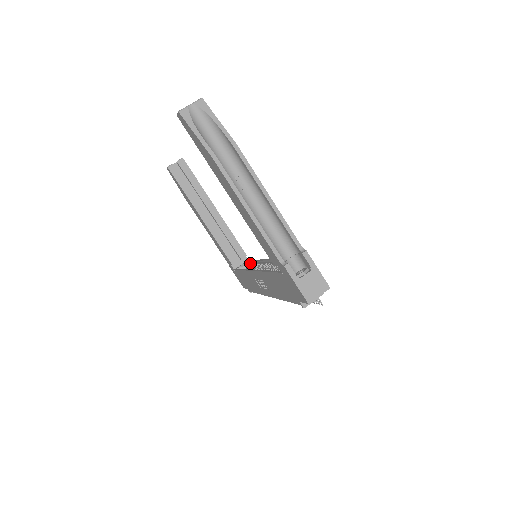
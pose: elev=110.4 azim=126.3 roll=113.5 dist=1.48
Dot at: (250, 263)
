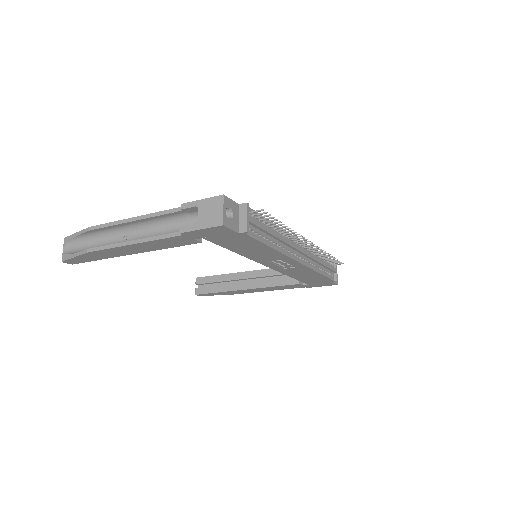
Dot at: occluded
